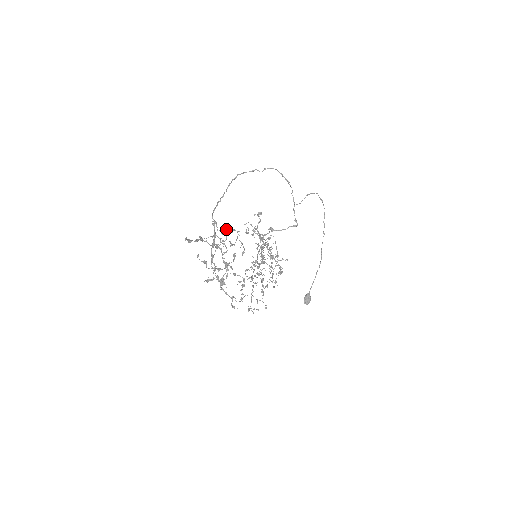
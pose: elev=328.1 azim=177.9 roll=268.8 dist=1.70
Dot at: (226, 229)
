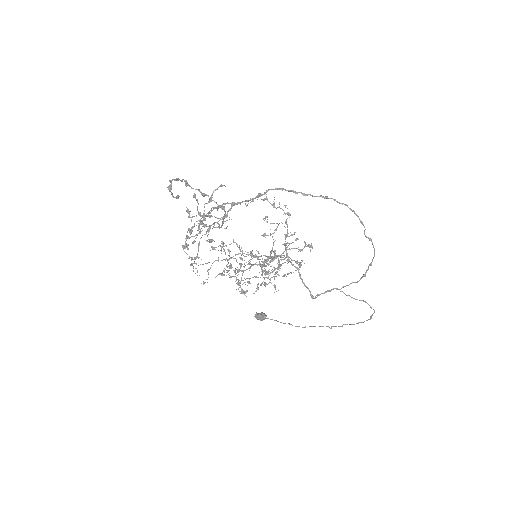
Dot at: occluded
